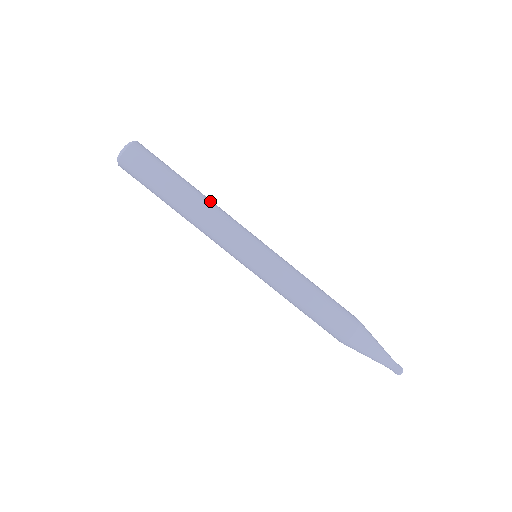
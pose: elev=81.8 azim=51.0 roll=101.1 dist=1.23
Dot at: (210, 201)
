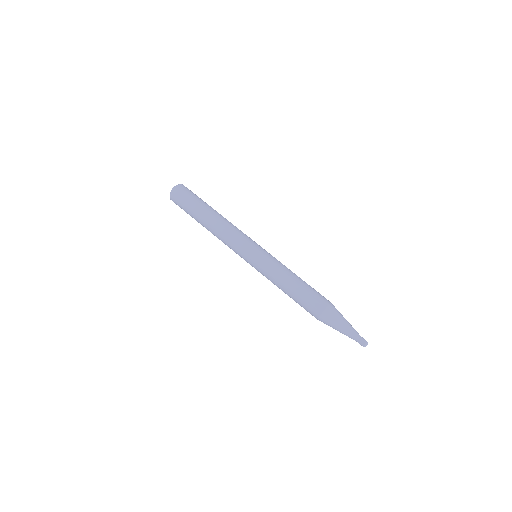
Dot at: (223, 220)
